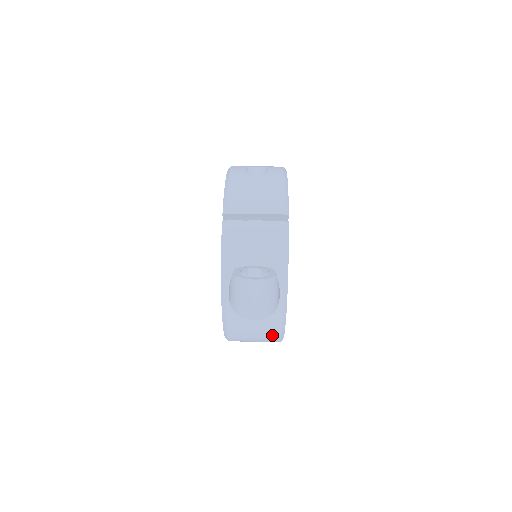
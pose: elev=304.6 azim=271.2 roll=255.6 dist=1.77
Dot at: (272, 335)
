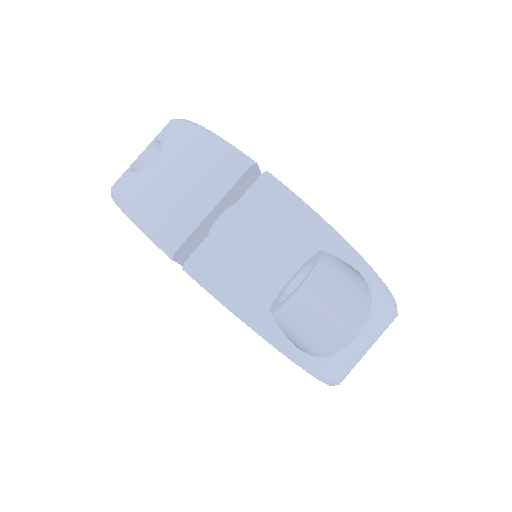
Dot at: (387, 325)
